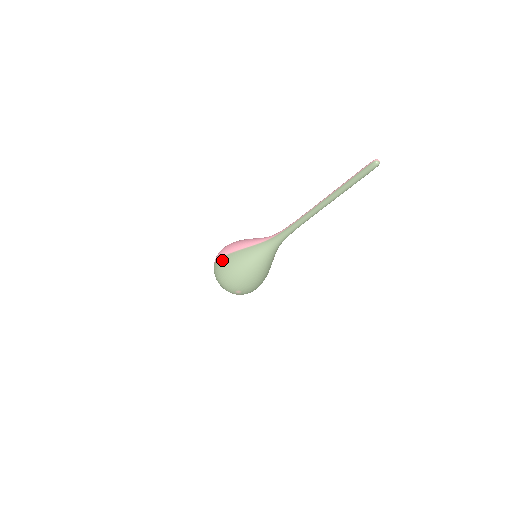
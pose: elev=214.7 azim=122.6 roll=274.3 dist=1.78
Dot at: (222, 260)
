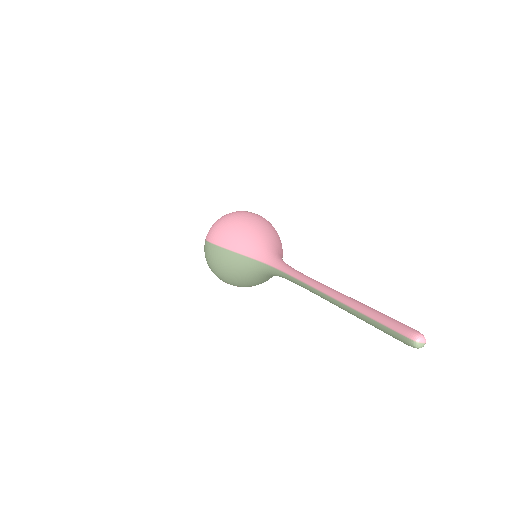
Dot at: (210, 248)
